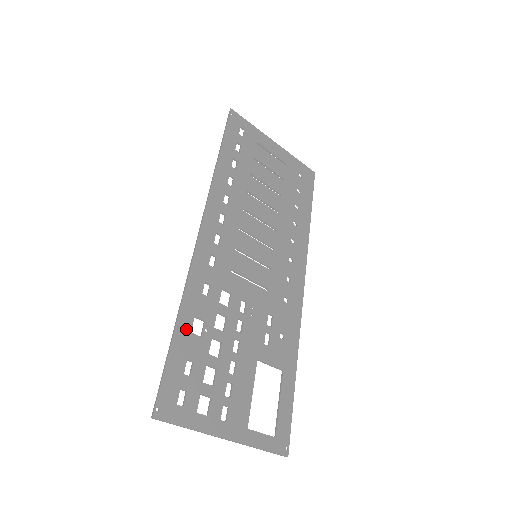
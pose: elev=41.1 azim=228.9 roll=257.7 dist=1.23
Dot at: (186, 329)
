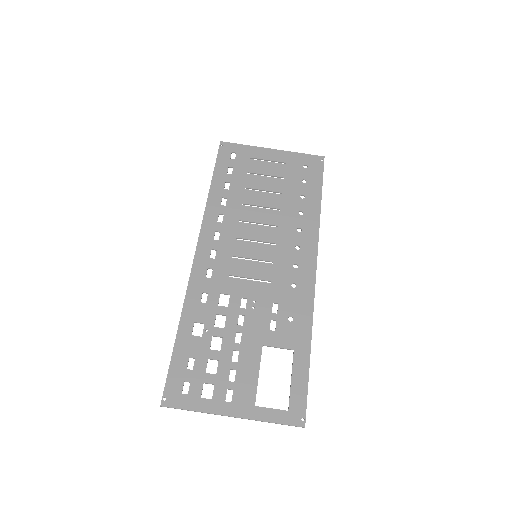
Dot at: (187, 333)
